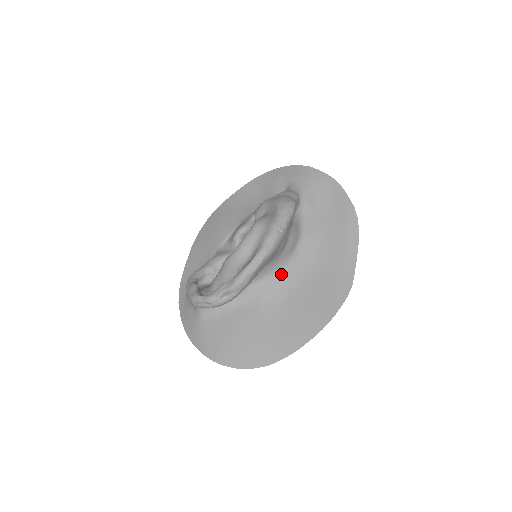
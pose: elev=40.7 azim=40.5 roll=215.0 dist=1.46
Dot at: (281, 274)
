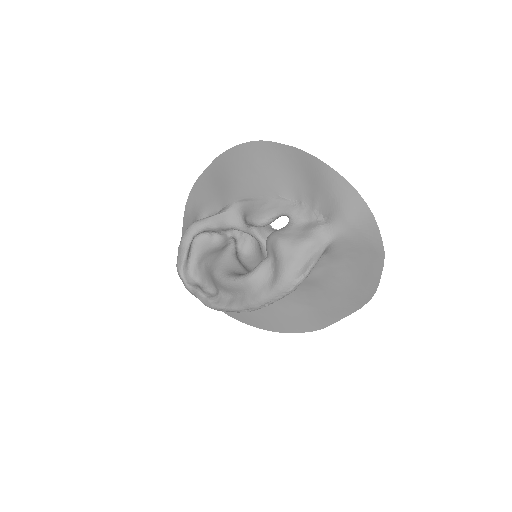
Dot at: occluded
